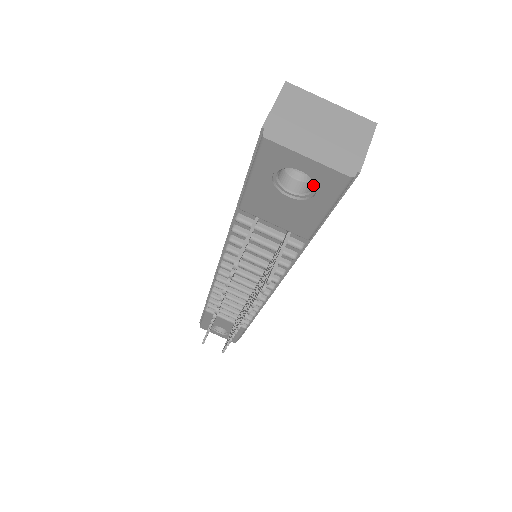
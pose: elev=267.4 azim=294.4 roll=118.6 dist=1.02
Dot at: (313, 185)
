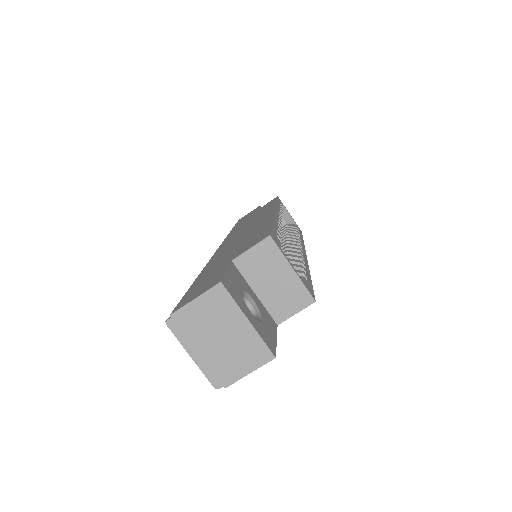
Dot at: occluded
